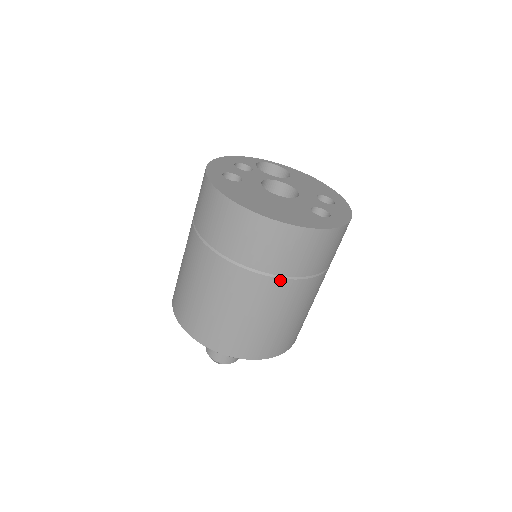
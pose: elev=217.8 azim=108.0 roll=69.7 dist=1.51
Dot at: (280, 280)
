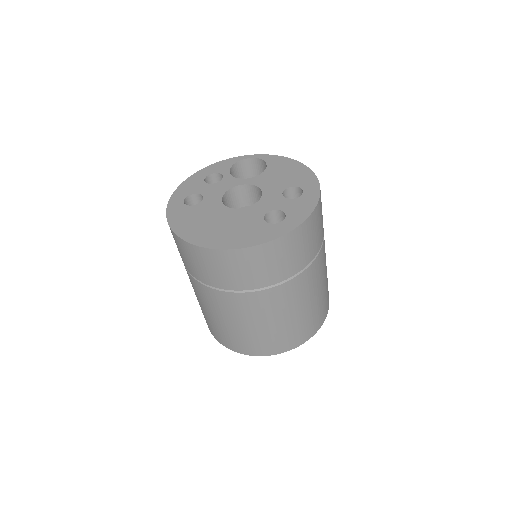
Dot at: (250, 293)
